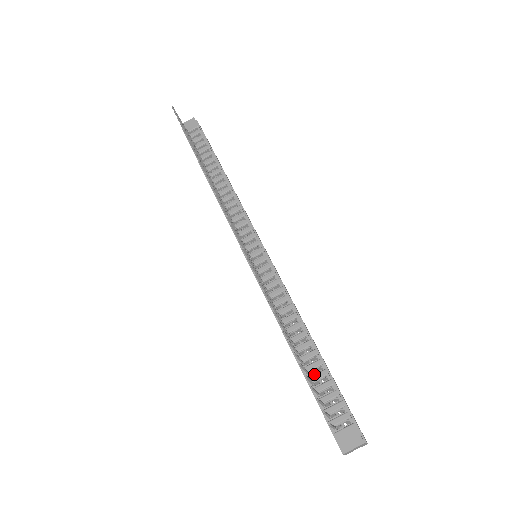
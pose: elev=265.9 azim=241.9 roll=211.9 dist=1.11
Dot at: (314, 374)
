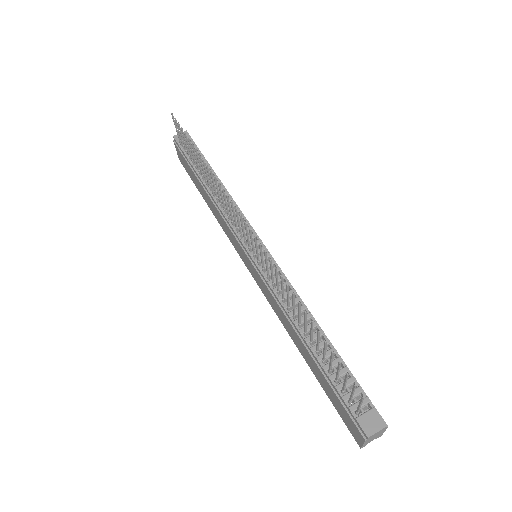
Dot at: (329, 362)
